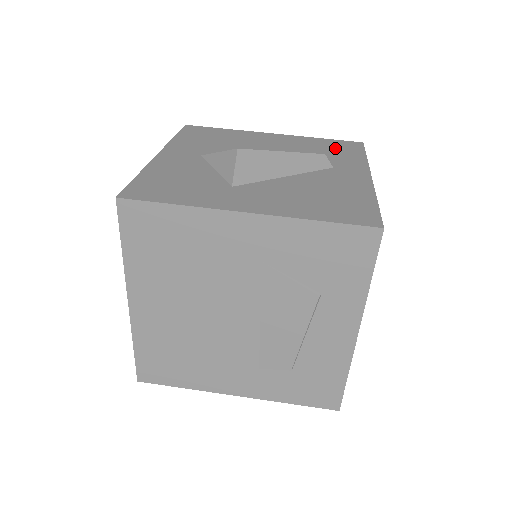
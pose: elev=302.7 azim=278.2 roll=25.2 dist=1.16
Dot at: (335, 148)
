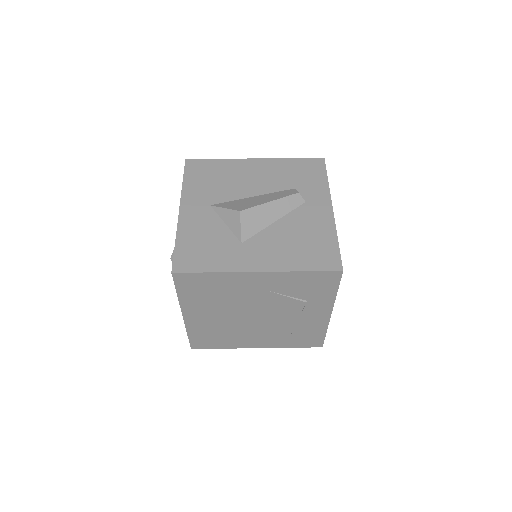
Dot at: (304, 172)
